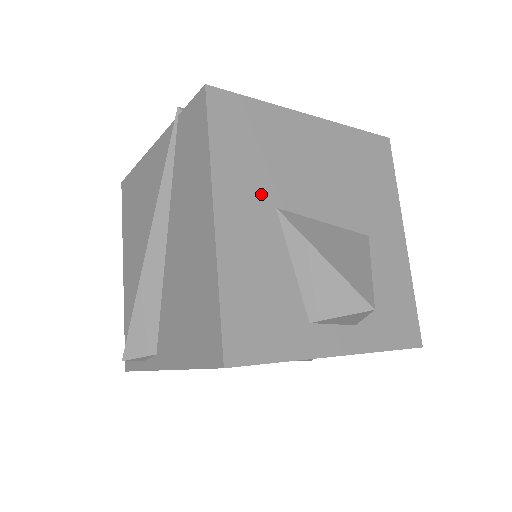
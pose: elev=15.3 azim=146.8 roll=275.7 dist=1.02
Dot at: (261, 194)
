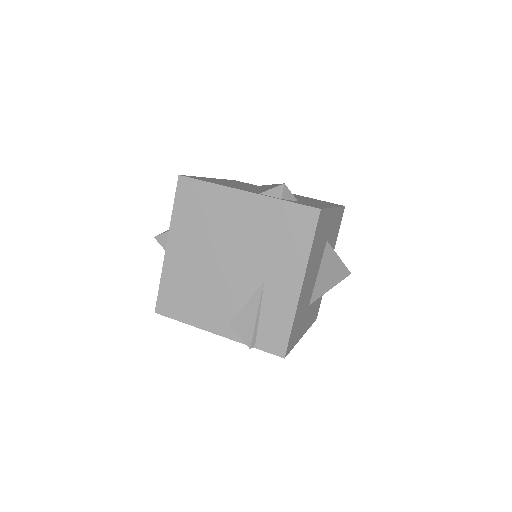
Dot at: occluded
